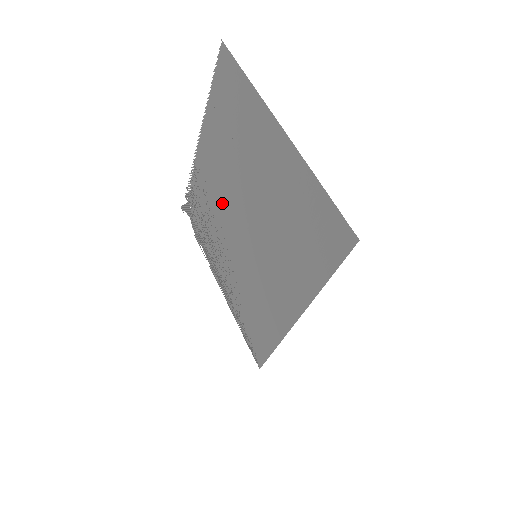
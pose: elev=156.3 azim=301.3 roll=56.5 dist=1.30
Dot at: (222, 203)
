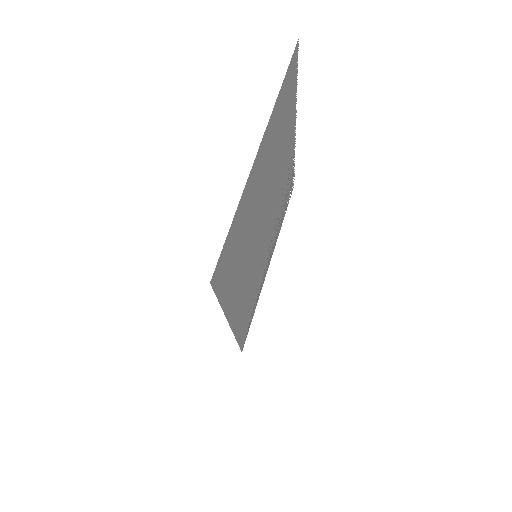
Dot at: (277, 196)
